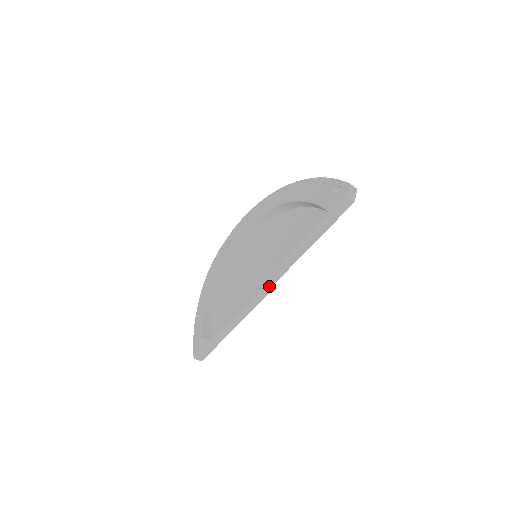
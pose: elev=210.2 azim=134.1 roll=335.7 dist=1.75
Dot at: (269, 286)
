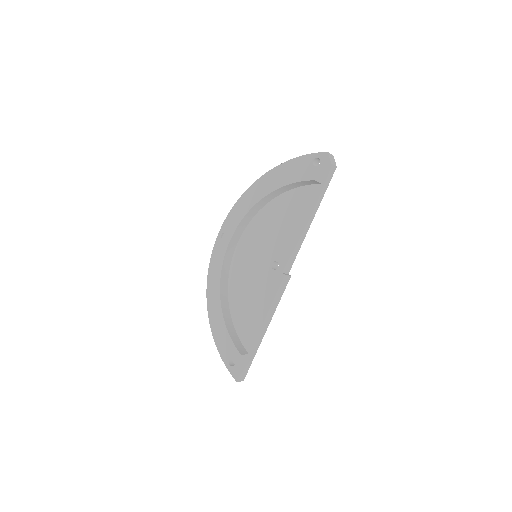
Dot at: (287, 275)
